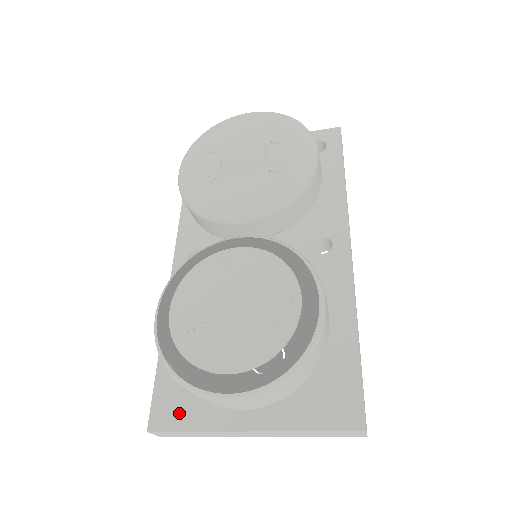
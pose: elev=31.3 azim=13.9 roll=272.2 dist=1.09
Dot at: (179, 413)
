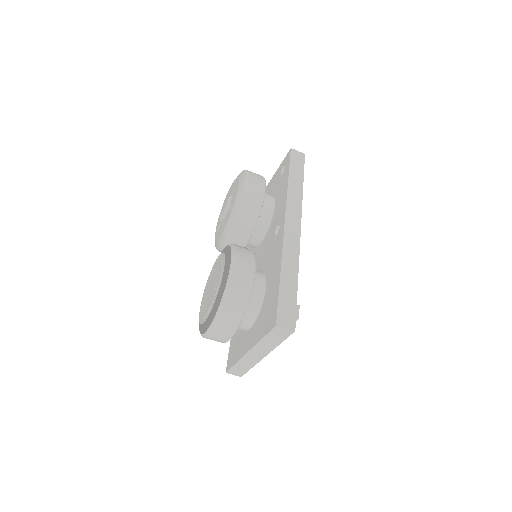
Dot at: (233, 358)
